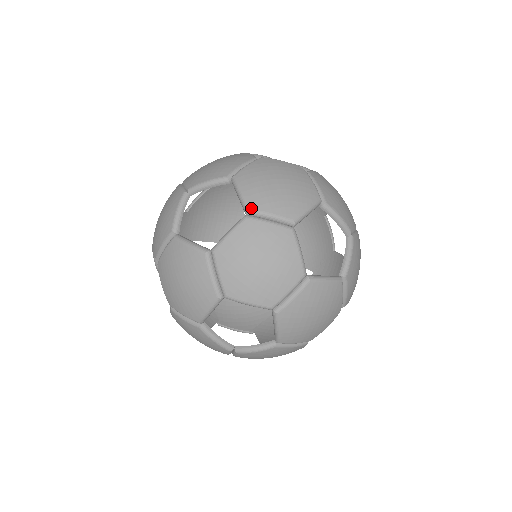
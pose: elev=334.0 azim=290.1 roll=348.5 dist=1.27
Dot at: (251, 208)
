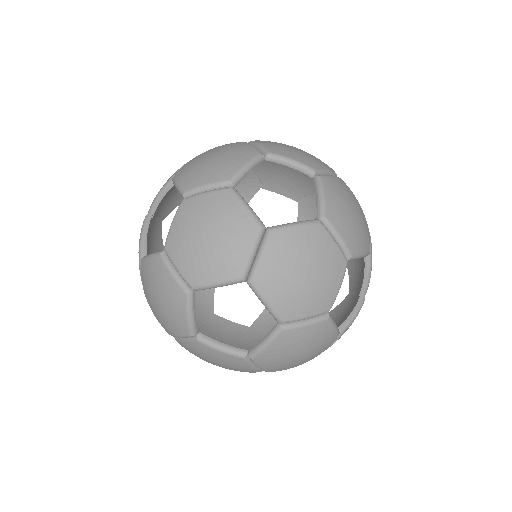
Dot at: occluded
